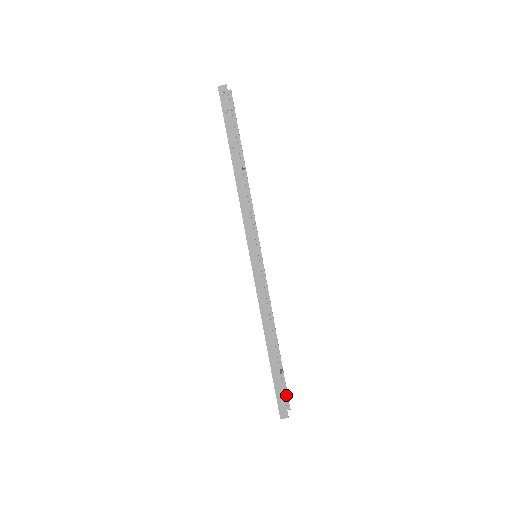
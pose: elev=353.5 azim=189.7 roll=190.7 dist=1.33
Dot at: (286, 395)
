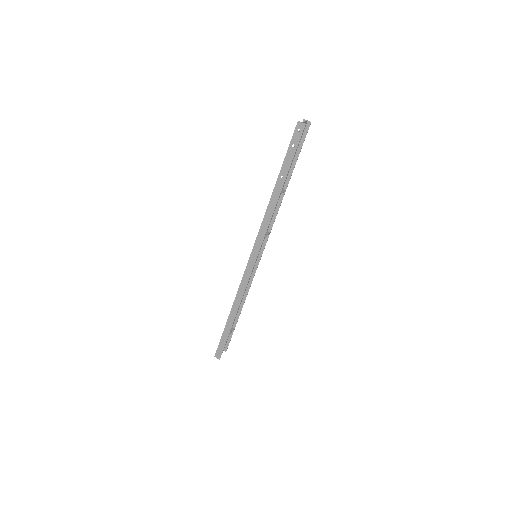
Dot at: (228, 343)
